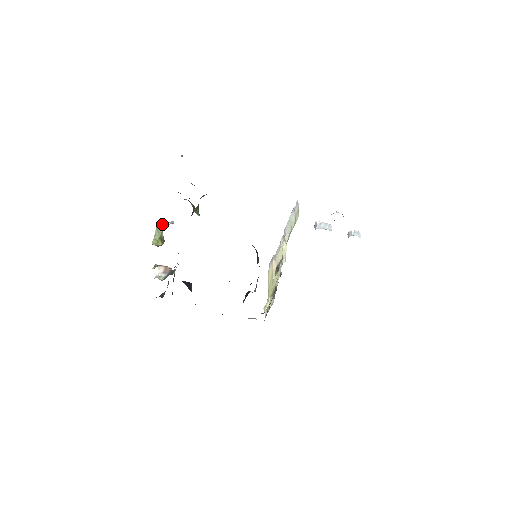
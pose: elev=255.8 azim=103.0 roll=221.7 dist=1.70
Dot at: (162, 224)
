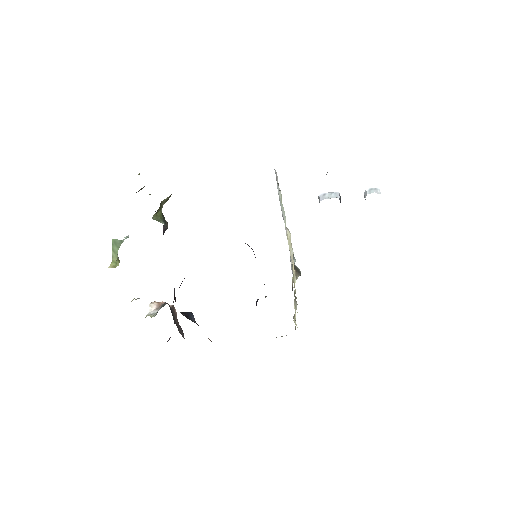
Dot at: (117, 242)
